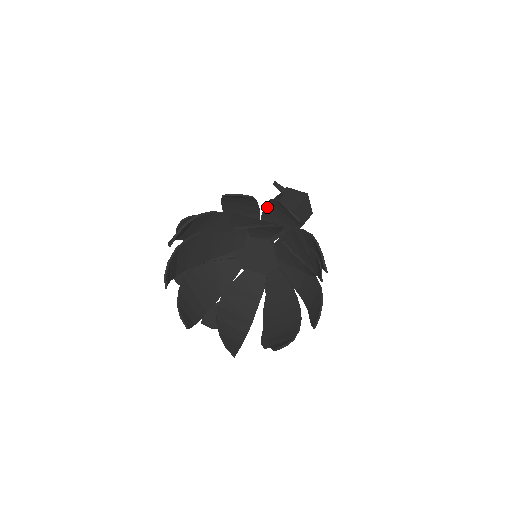
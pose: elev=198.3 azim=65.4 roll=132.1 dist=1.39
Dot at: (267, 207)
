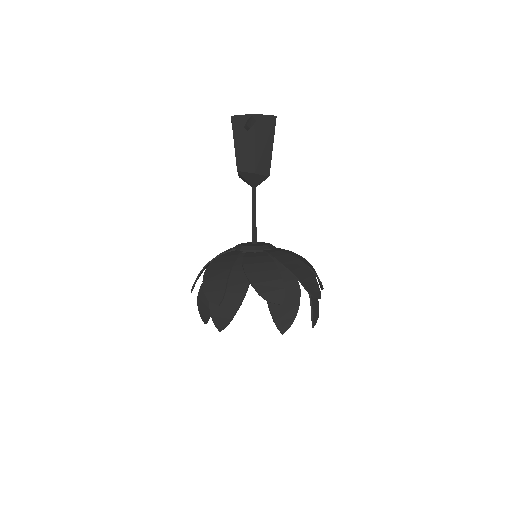
Dot at: (284, 266)
